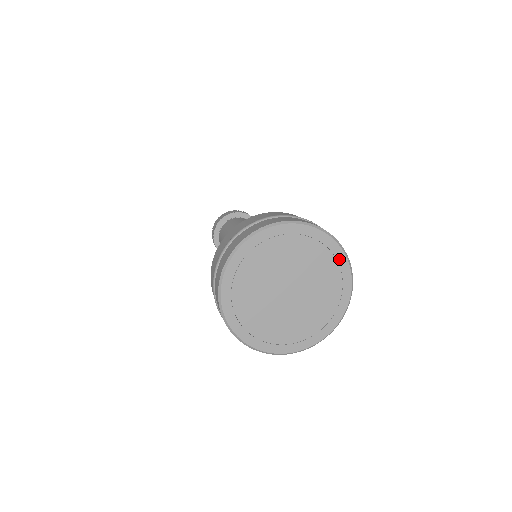
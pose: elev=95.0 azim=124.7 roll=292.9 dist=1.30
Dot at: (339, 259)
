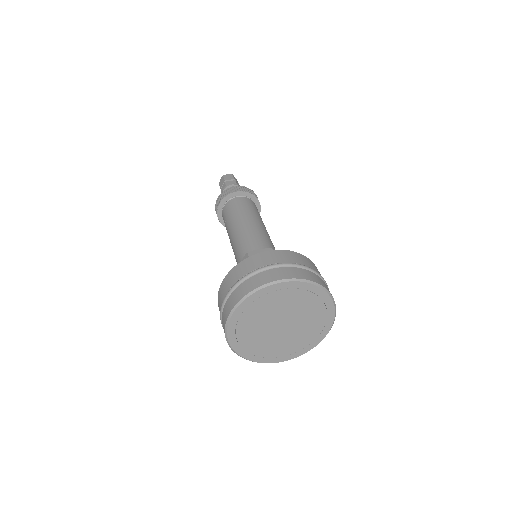
Dot at: (329, 318)
